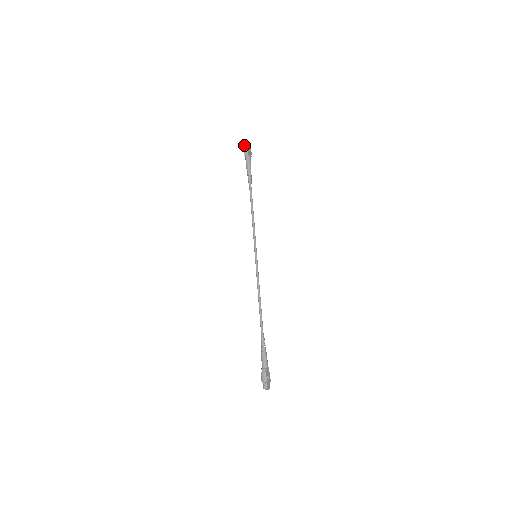
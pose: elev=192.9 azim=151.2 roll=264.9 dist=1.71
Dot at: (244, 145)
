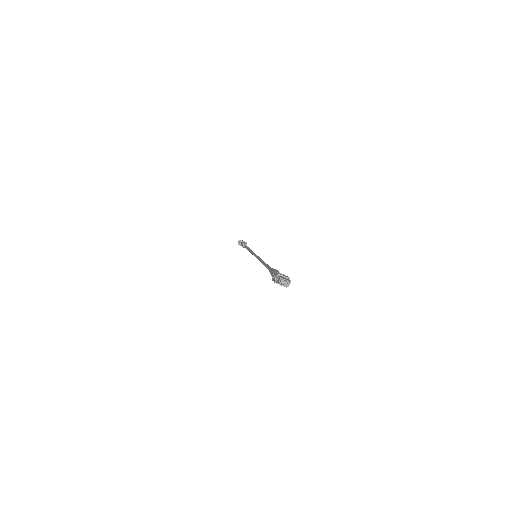
Dot at: (238, 242)
